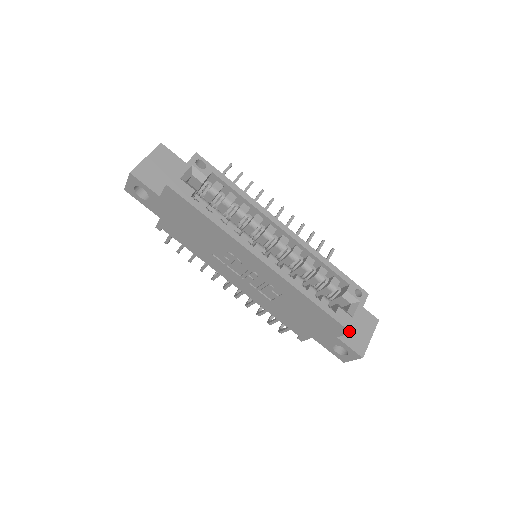
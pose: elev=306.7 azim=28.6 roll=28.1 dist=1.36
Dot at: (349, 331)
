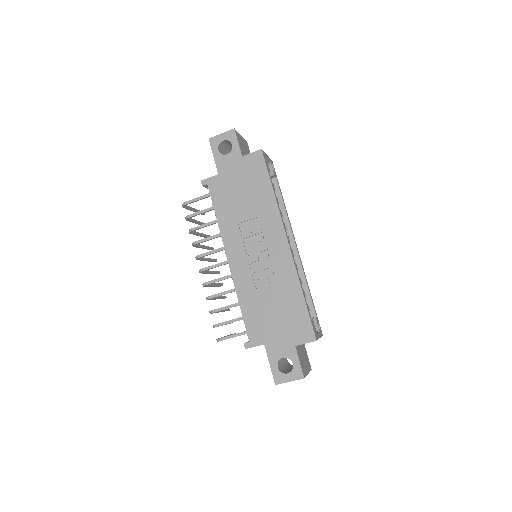
Dot at: (316, 338)
